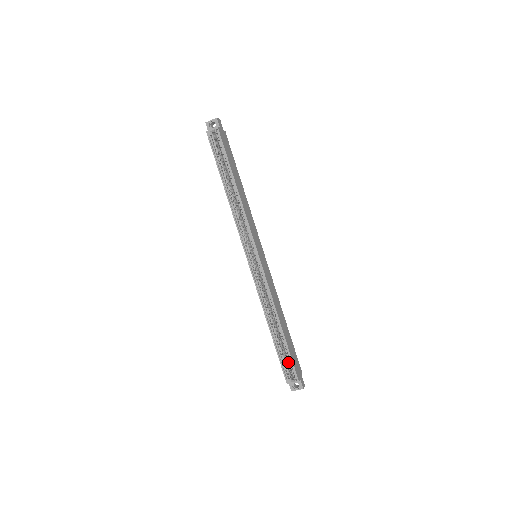
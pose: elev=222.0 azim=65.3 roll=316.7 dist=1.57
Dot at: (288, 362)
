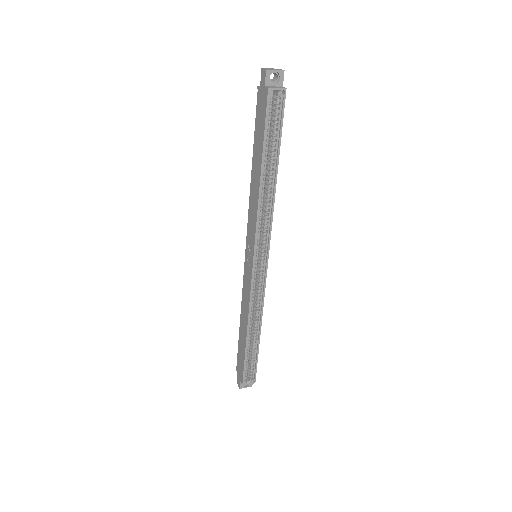
Dot at: (249, 365)
